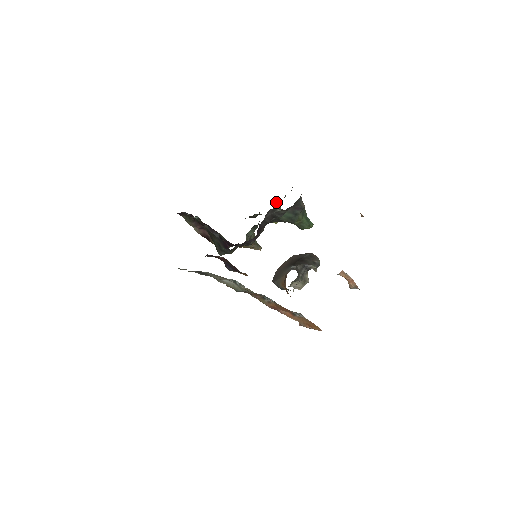
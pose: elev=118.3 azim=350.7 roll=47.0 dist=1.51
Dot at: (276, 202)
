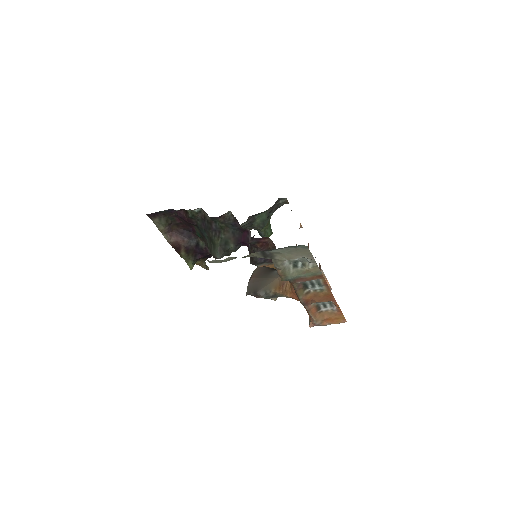
Dot at: occluded
